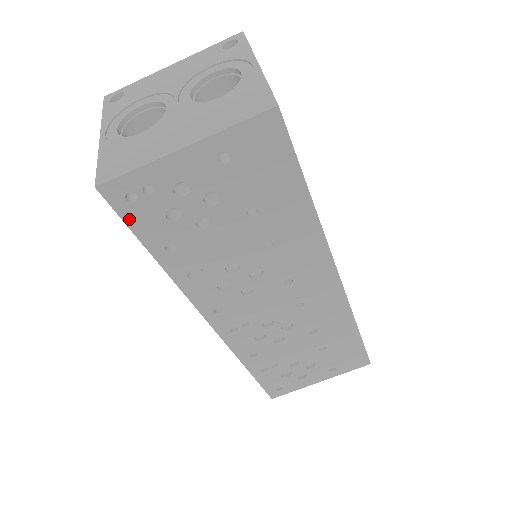
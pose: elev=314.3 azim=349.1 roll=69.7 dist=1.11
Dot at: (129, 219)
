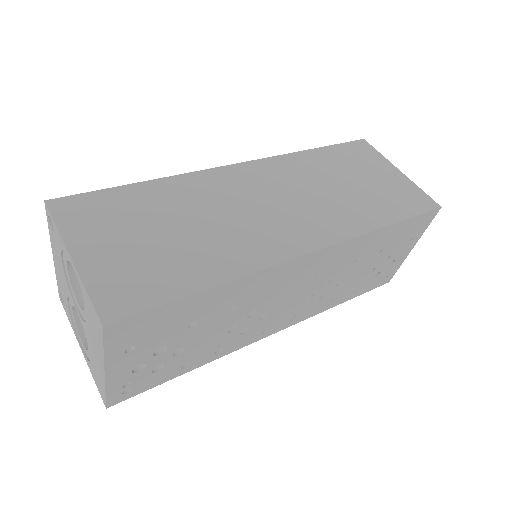
Dot at: (143, 390)
